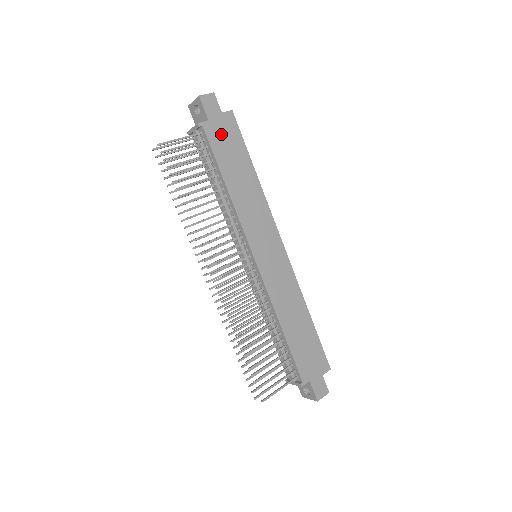
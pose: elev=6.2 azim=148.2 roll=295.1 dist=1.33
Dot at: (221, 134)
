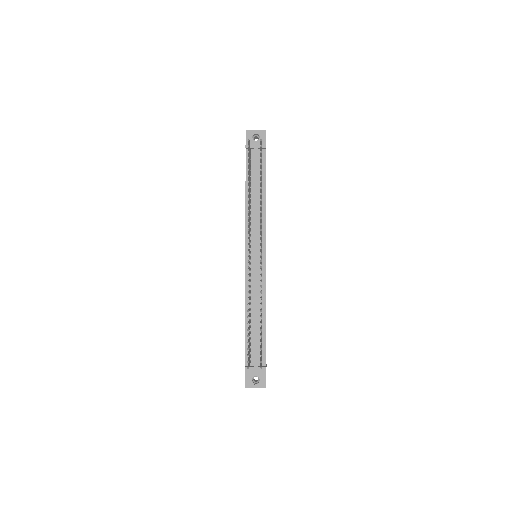
Dot at: occluded
